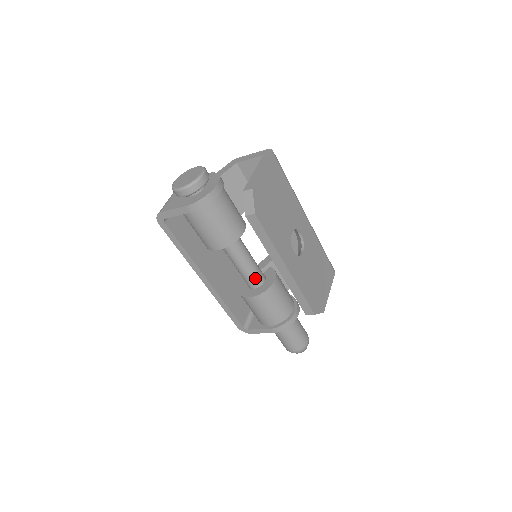
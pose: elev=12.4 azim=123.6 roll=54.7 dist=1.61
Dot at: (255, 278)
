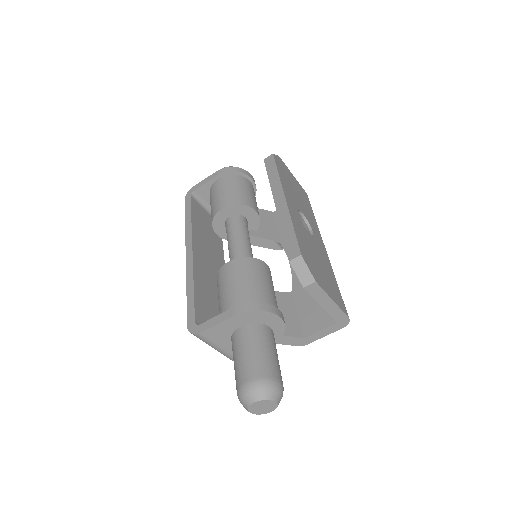
Dot at: occluded
